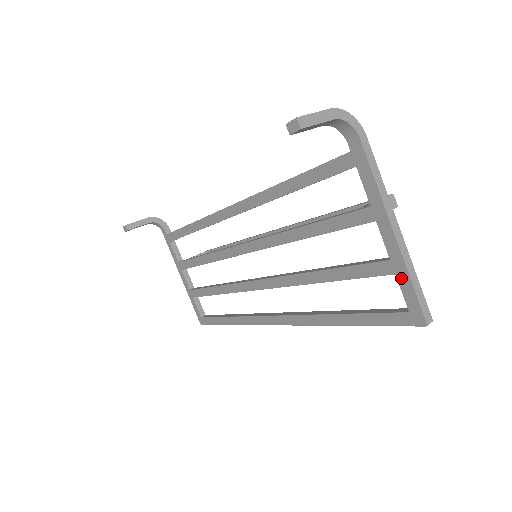
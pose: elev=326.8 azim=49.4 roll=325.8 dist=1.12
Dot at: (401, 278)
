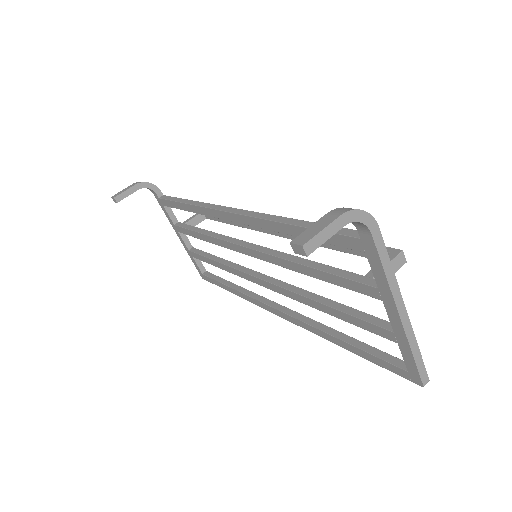
Dot at: (403, 349)
